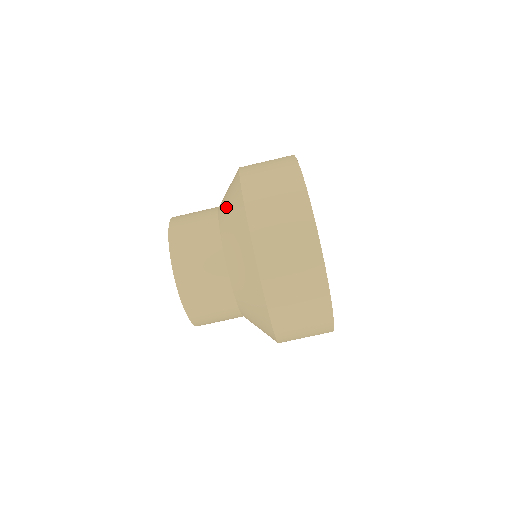
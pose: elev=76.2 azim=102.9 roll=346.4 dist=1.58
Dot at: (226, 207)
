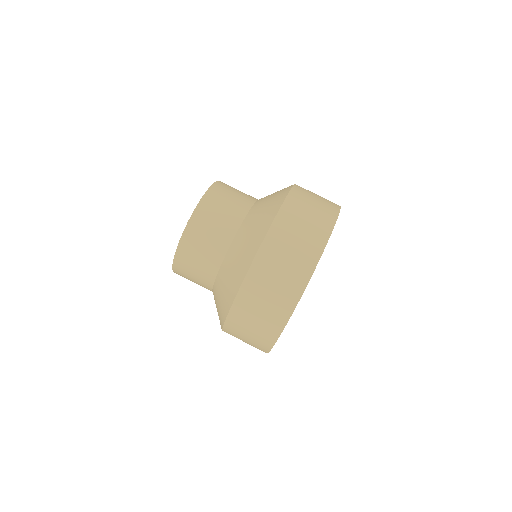
Dot at: (259, 211)
